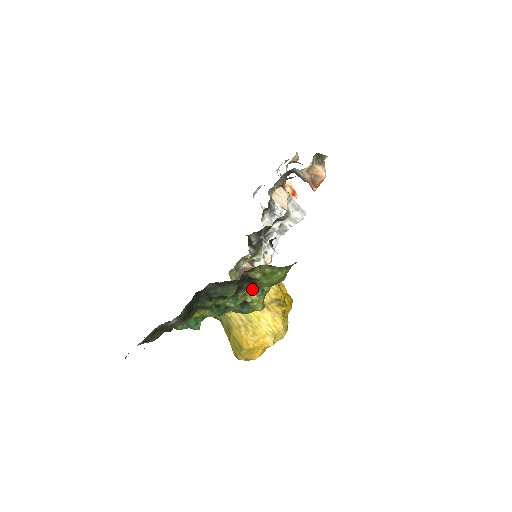
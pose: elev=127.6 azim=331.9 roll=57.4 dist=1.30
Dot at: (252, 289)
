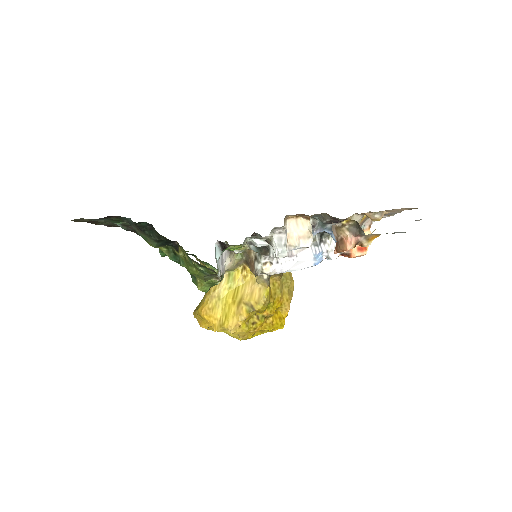
Dot at: (200, 267)
